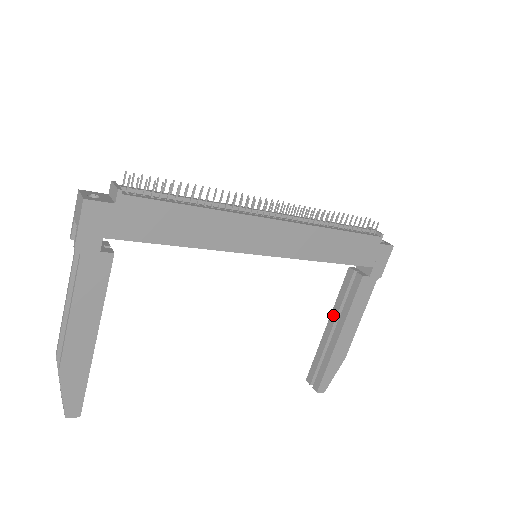
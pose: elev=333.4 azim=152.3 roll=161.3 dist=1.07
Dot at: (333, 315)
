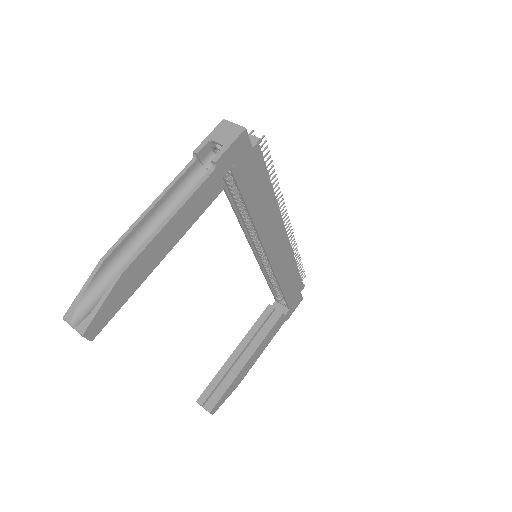
Dot at: (244, 341)
